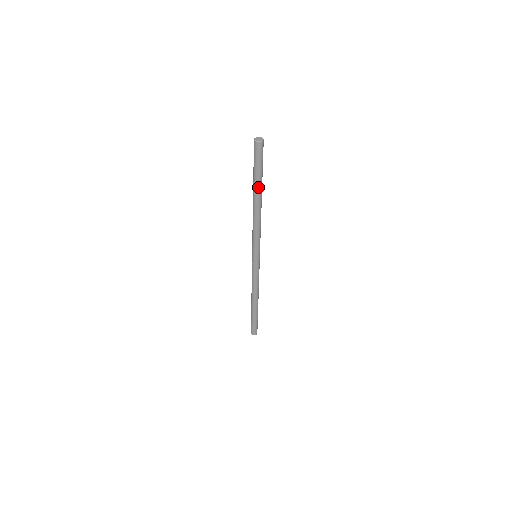
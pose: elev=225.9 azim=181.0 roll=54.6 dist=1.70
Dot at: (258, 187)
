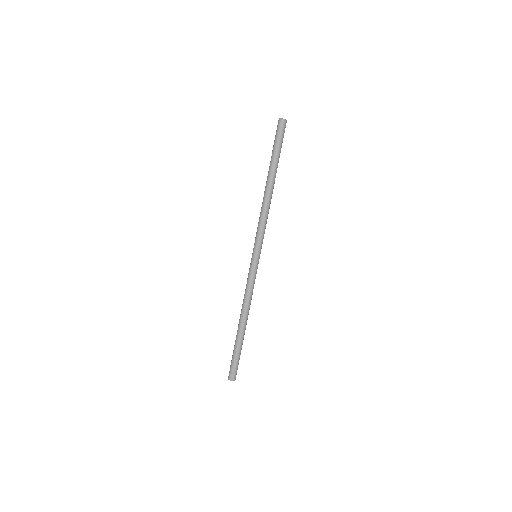
Dot at: (276, 167)
